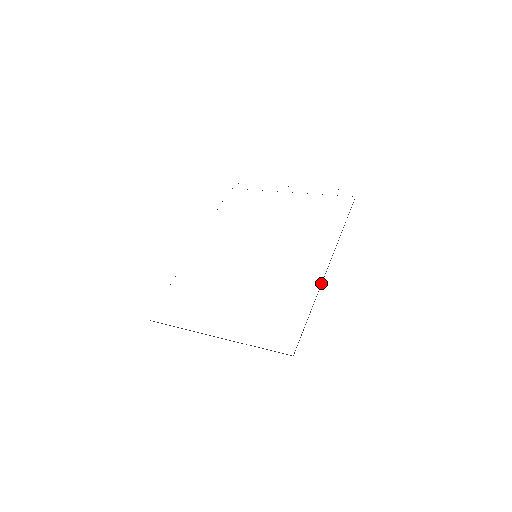
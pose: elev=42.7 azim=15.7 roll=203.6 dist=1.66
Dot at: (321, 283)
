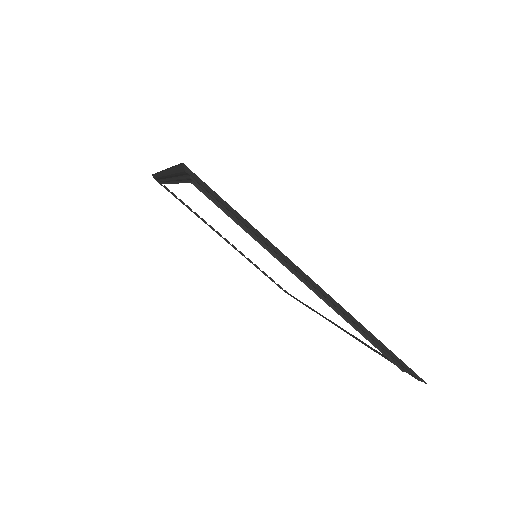
Dot at: (340, 328)
